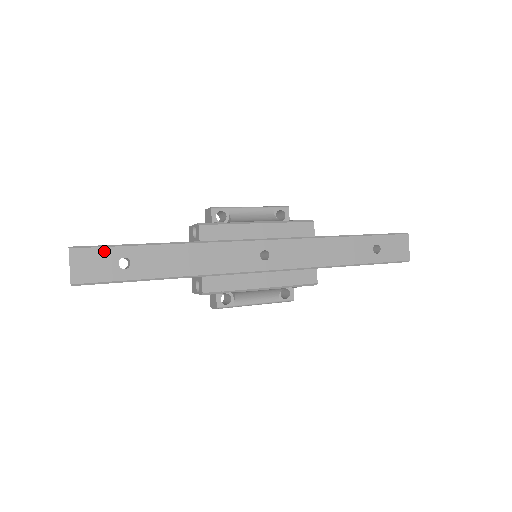
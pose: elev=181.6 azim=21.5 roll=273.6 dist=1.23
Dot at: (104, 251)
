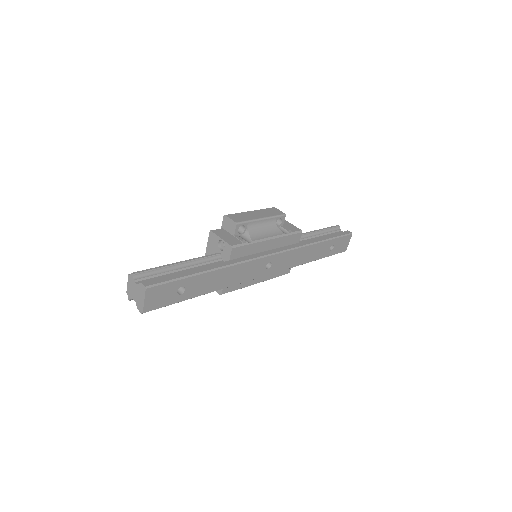
Dot at: (170, 285)
